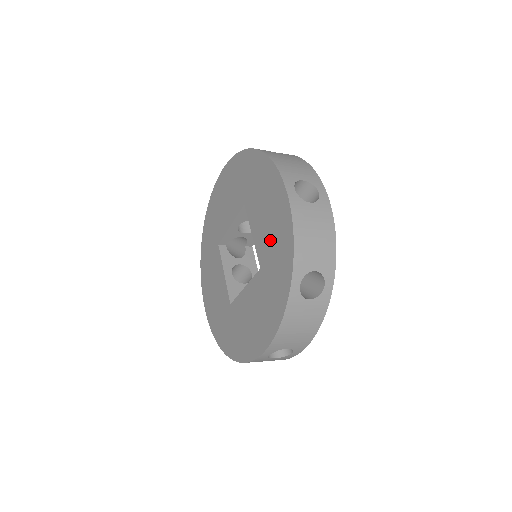
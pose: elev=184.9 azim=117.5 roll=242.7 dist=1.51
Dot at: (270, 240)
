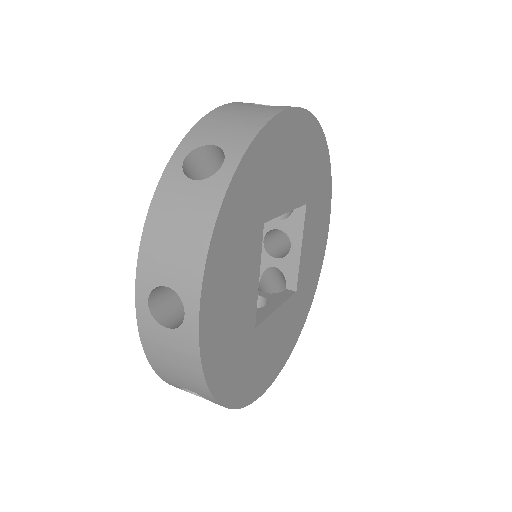
Dot at: occluded
